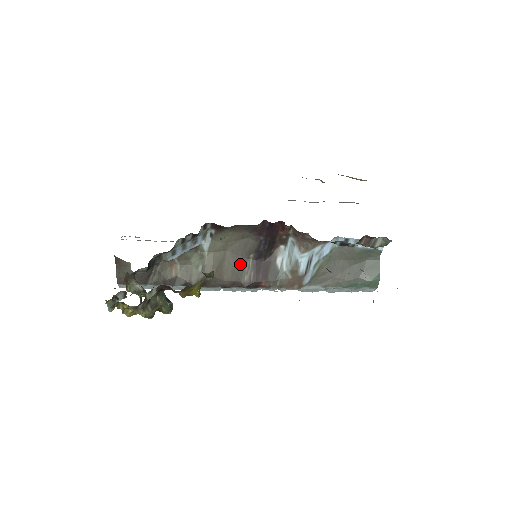
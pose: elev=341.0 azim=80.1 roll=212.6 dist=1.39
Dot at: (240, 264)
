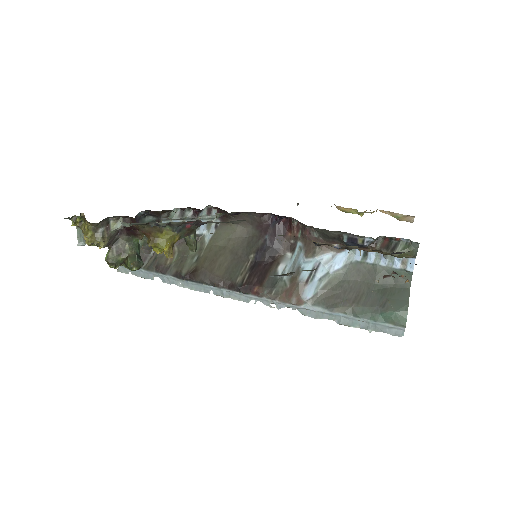
Dot at: (237, 263)
